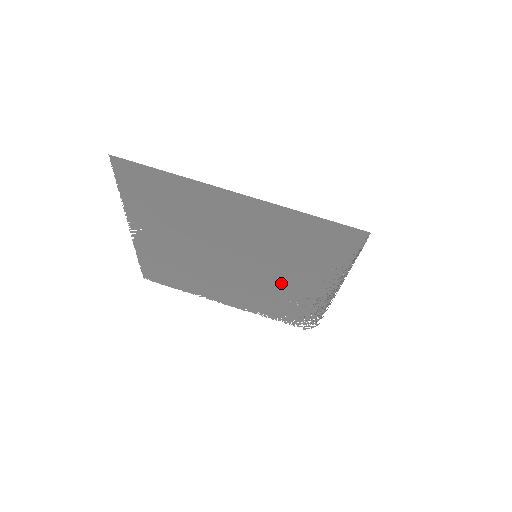
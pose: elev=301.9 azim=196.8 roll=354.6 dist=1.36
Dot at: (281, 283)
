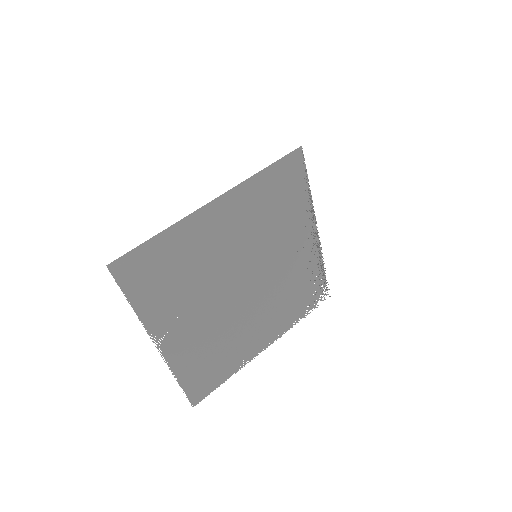
Dot at: (285, 266)
